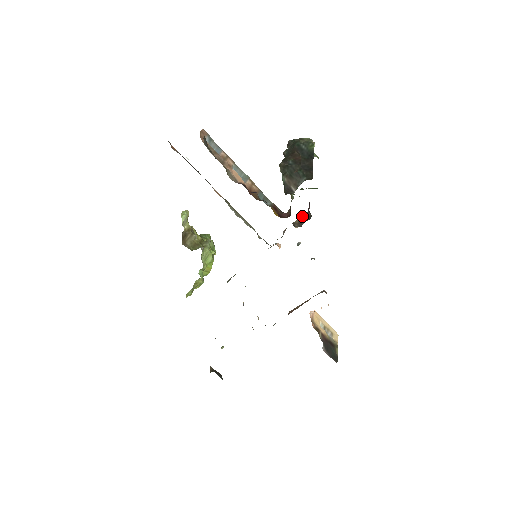
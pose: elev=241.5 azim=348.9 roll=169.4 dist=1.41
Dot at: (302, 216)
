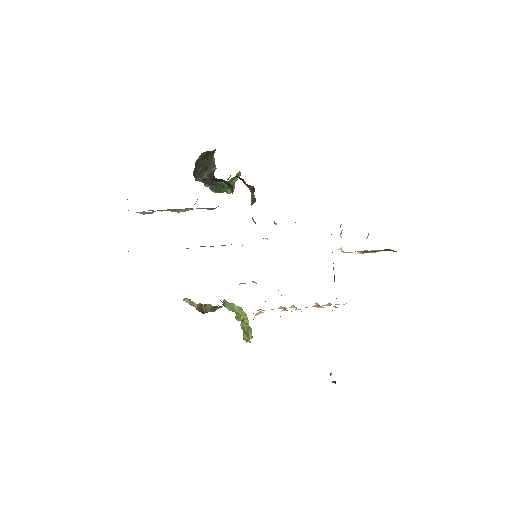
Dot at: occluded
